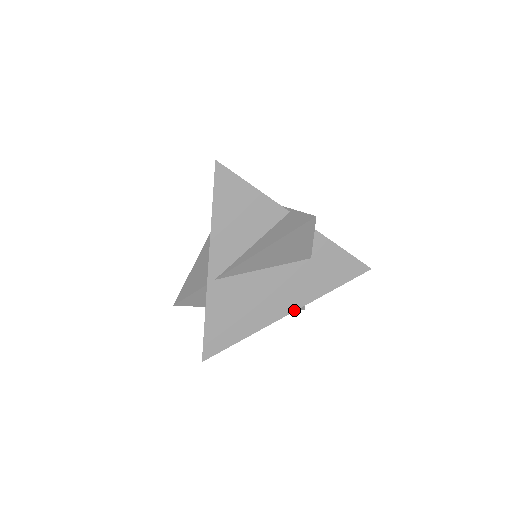
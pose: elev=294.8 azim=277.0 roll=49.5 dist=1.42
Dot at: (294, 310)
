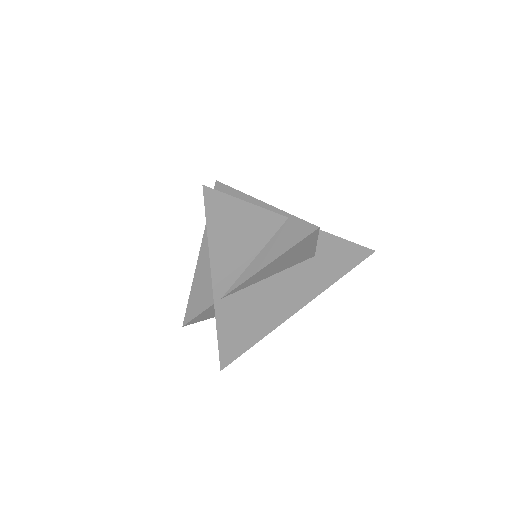
Dot at: (303, 306)
